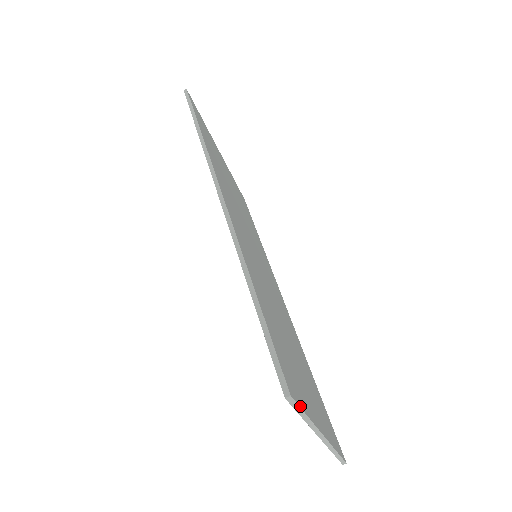
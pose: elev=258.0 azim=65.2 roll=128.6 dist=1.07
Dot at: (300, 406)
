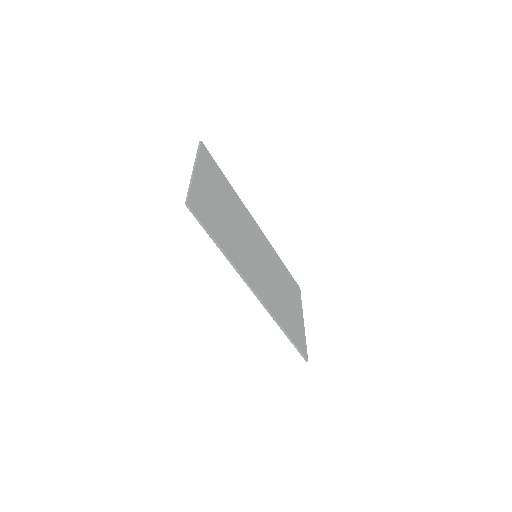
Dot at: occluded
